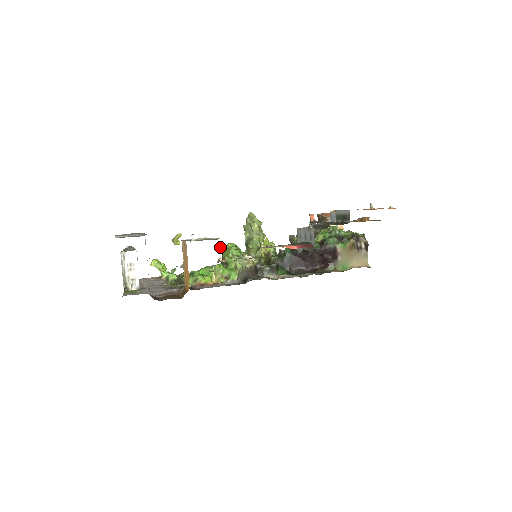
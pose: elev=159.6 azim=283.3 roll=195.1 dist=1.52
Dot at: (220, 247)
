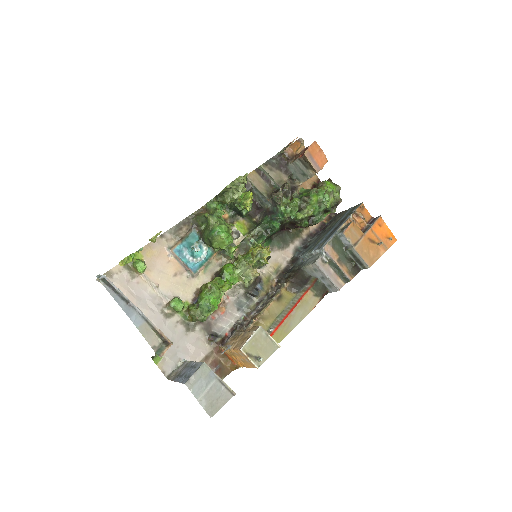
Dot at: occluded
